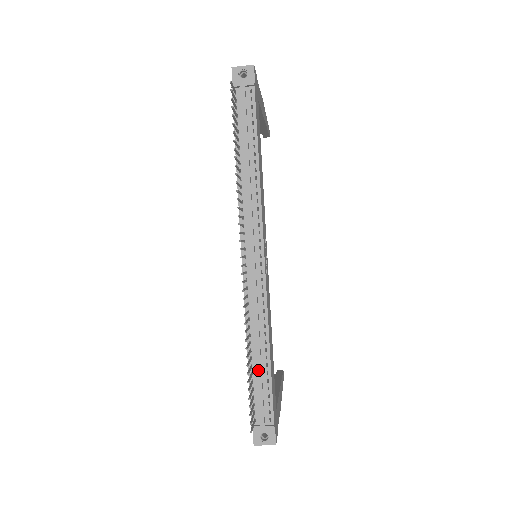
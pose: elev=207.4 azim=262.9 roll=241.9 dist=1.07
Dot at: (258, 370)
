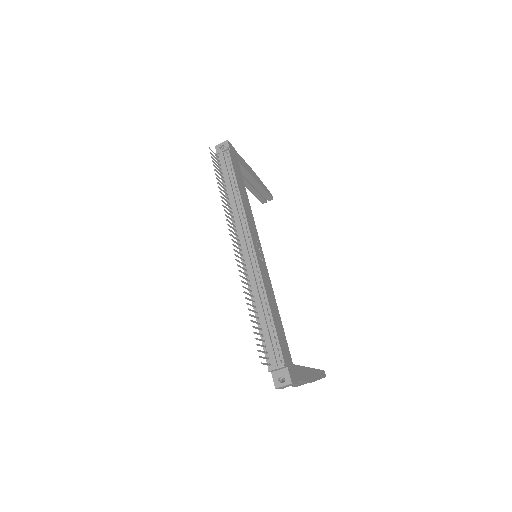
Dot at: (264, 325)
